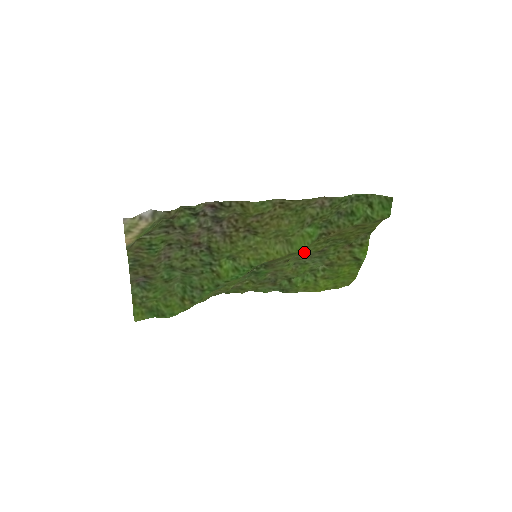
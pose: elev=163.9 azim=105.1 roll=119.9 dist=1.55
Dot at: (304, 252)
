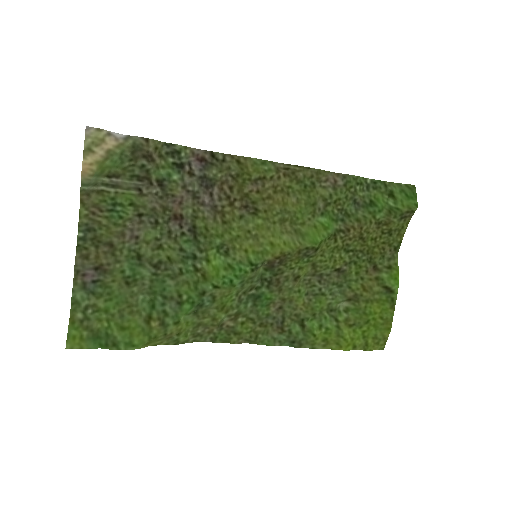
Dot at: (318, 264)
